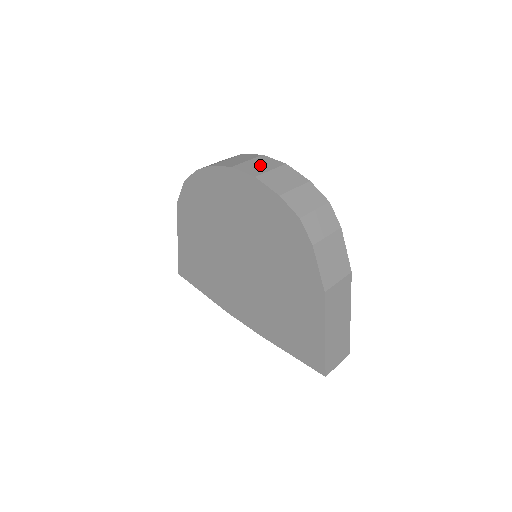
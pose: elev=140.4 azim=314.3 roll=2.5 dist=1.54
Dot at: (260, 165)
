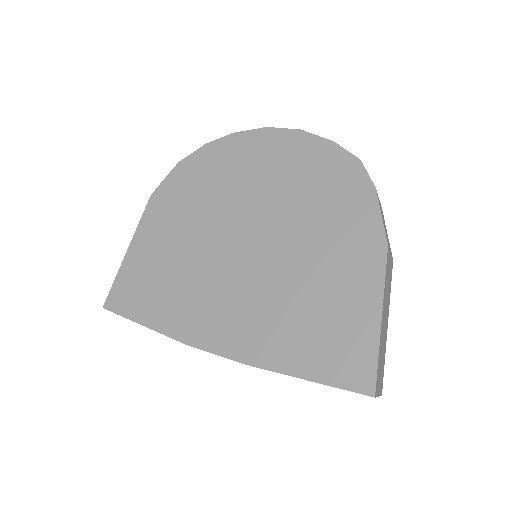
Dot at: occluded
